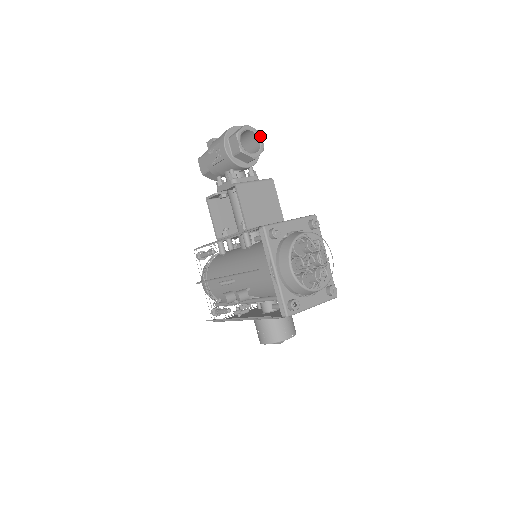
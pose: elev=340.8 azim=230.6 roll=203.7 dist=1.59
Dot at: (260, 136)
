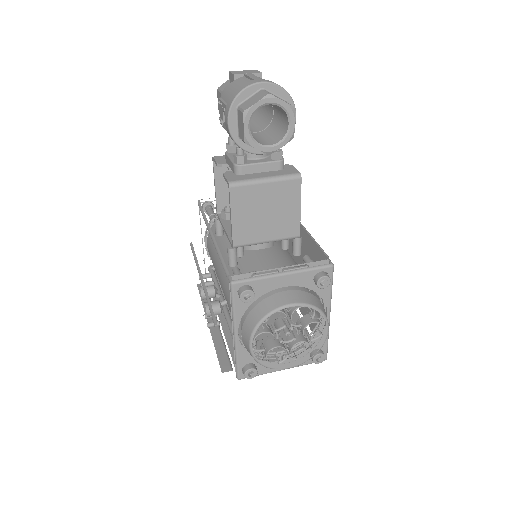
Dot at: (292, 115)
